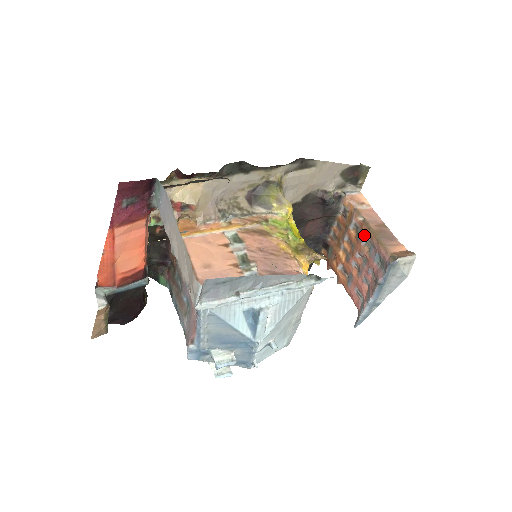
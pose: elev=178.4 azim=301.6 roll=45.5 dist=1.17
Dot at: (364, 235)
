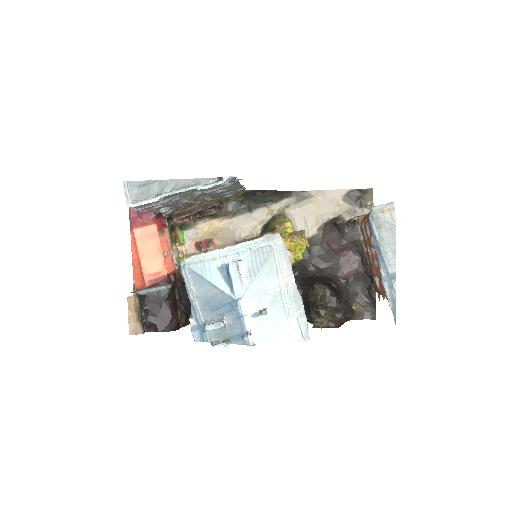
Dot at: (365, 226)
